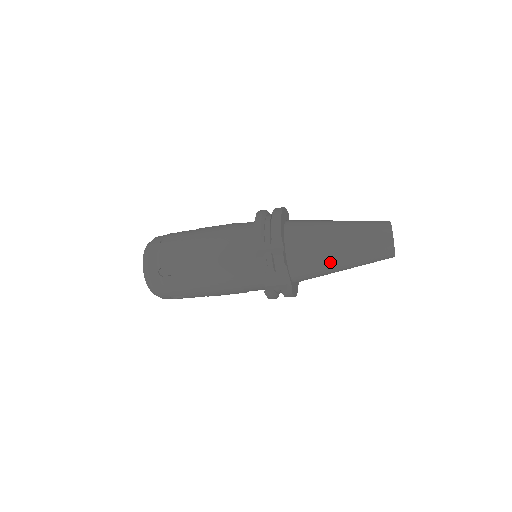
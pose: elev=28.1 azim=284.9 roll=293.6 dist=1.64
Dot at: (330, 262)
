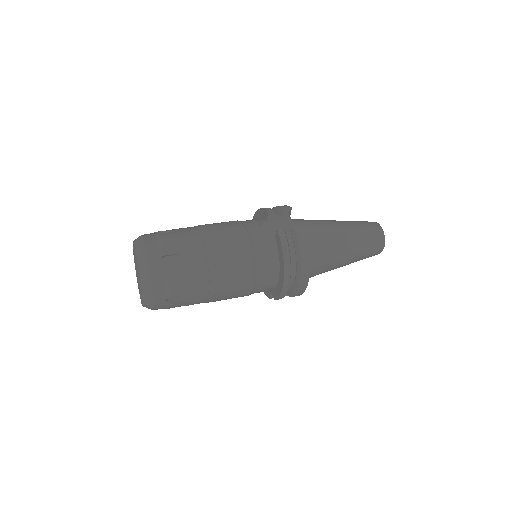
Dot at: occluded
